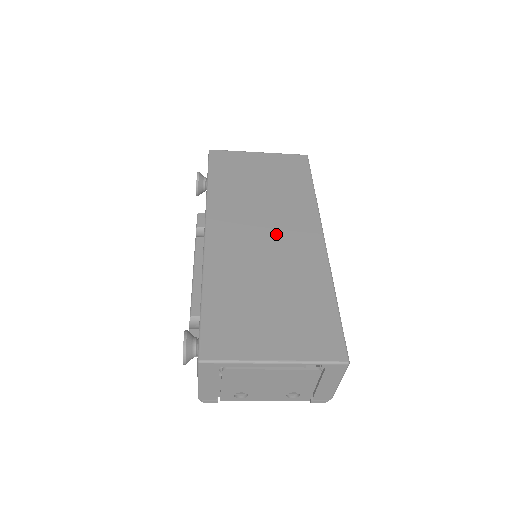
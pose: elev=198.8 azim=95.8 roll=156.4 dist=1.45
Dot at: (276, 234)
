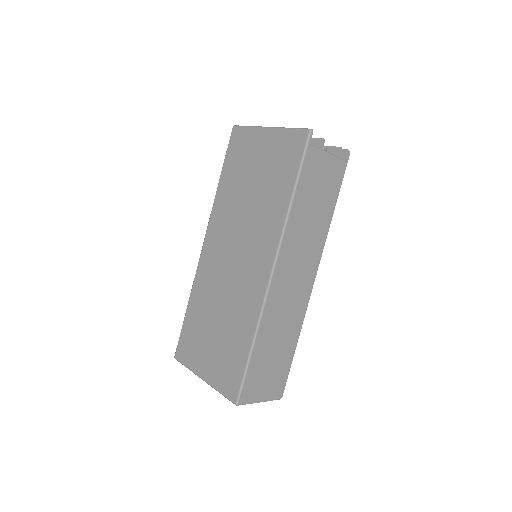
Dot at: (241, 258)
